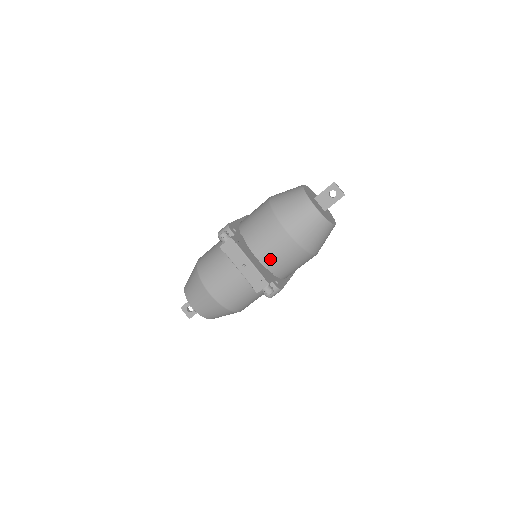
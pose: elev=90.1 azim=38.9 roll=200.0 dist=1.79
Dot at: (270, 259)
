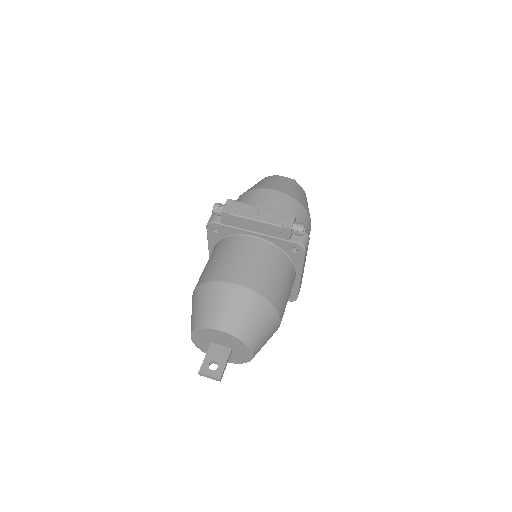
Dot at: occluded
